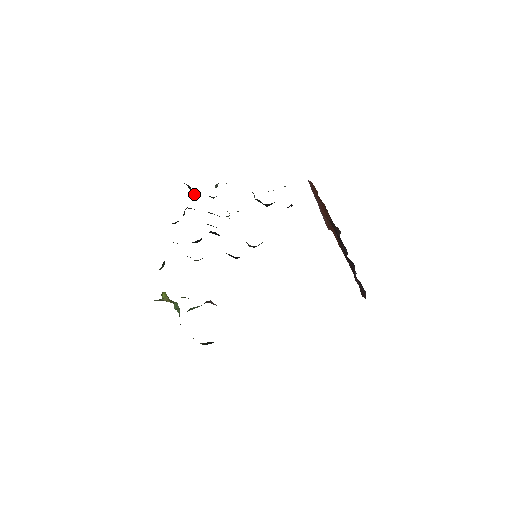
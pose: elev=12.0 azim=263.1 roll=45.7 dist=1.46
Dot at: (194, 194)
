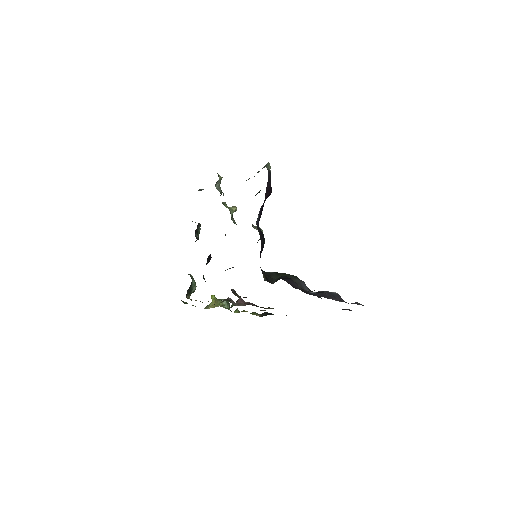
Dot at: occluded
